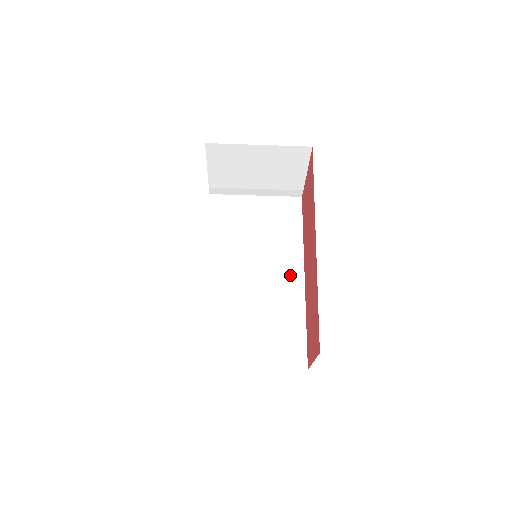
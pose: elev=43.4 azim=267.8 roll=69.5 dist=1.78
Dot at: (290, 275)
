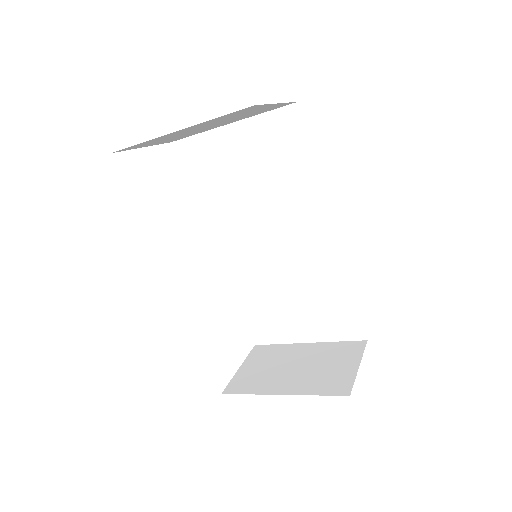
Dot at: (319, 233)
